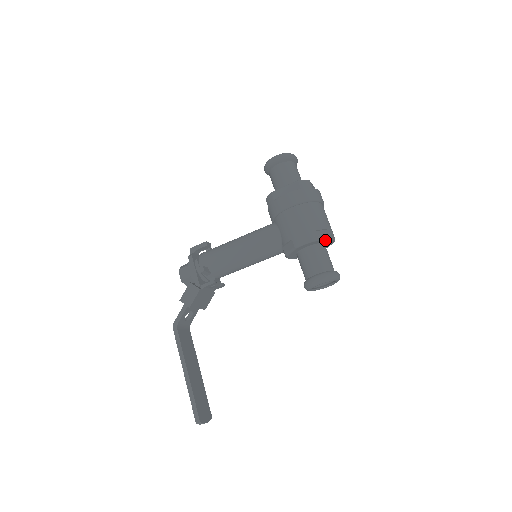
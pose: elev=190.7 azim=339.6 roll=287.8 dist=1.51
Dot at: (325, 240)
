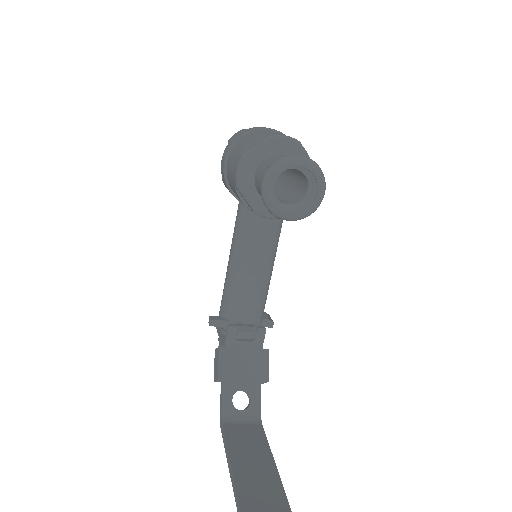
Dot at: (265, 146)
